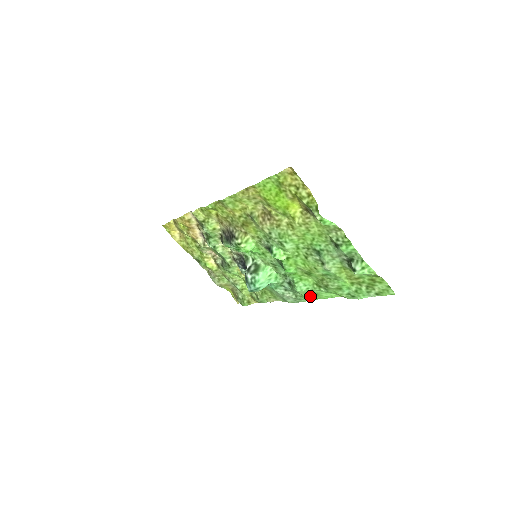
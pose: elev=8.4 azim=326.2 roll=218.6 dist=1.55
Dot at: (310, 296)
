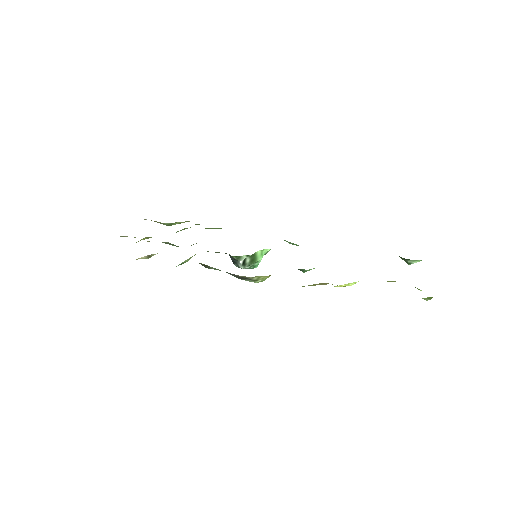
Dot at: occluded
